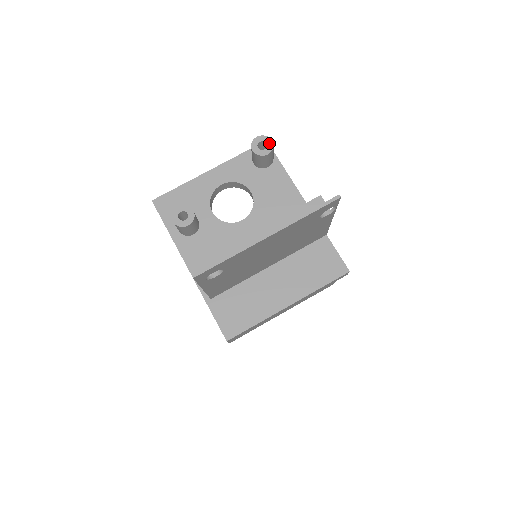
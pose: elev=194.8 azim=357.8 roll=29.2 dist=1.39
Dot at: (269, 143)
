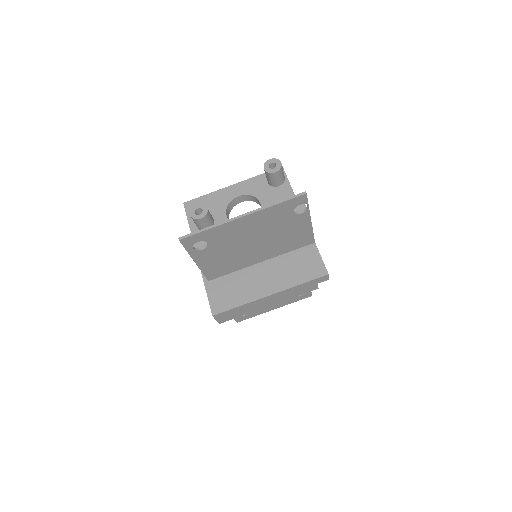
Dot at: (278, 164)
